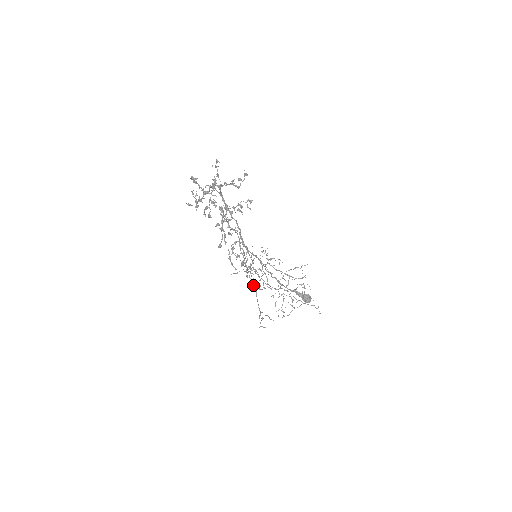
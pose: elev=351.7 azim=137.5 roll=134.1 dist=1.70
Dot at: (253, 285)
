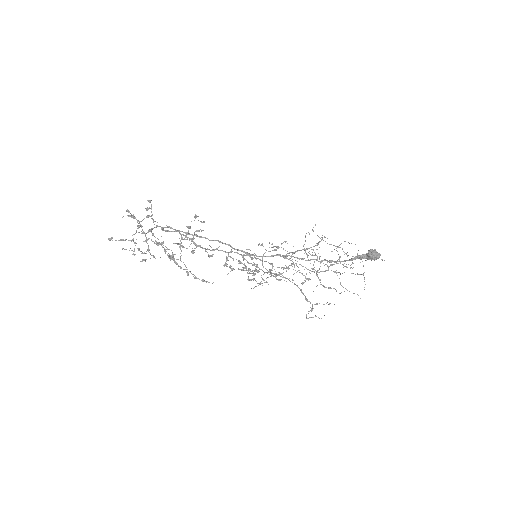
Dot at: (301, 283)
